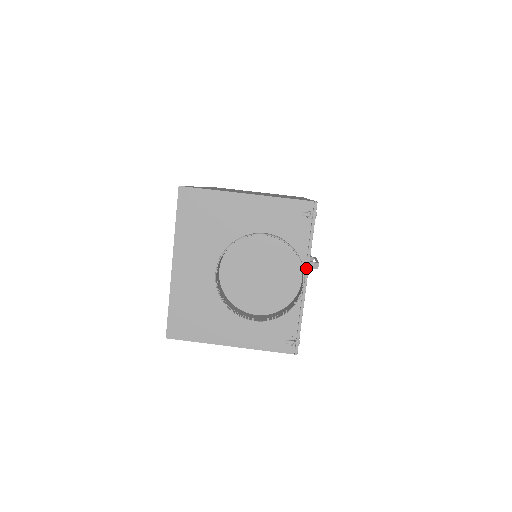
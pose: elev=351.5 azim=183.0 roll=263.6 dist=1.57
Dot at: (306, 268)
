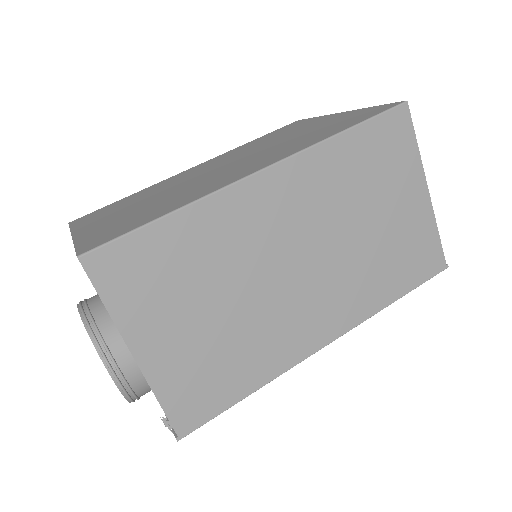
Dot at: occluded
